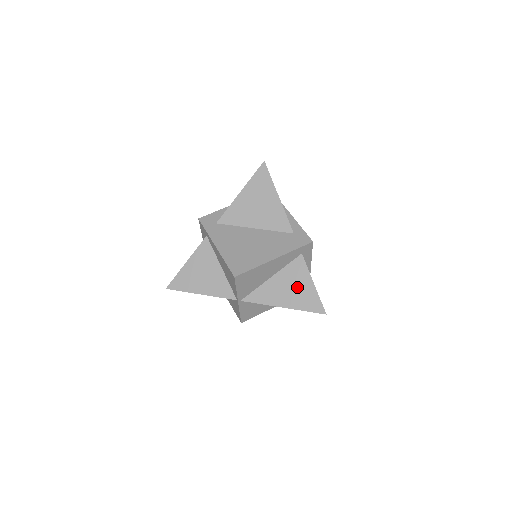
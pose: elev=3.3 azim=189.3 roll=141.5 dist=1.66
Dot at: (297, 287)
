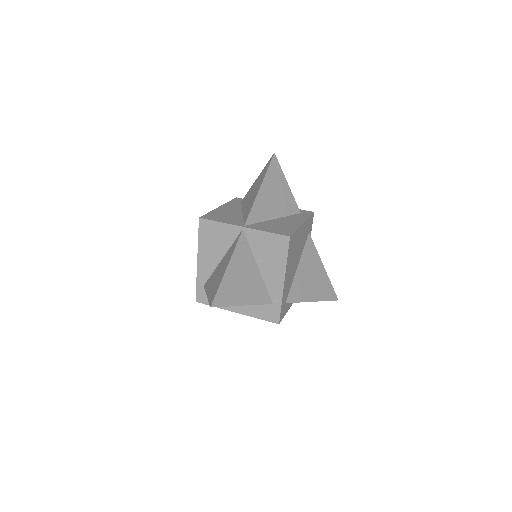
Dot at: (254, 188)
